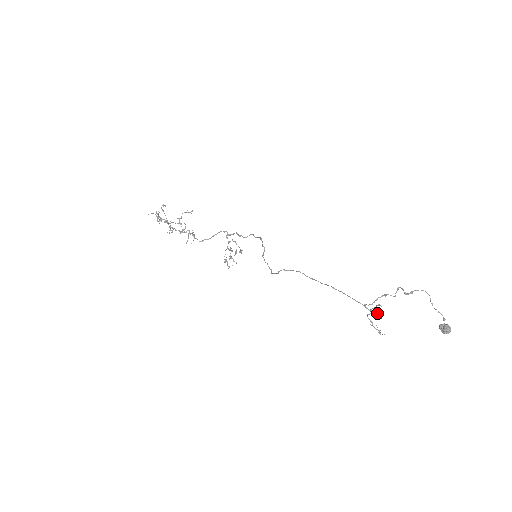
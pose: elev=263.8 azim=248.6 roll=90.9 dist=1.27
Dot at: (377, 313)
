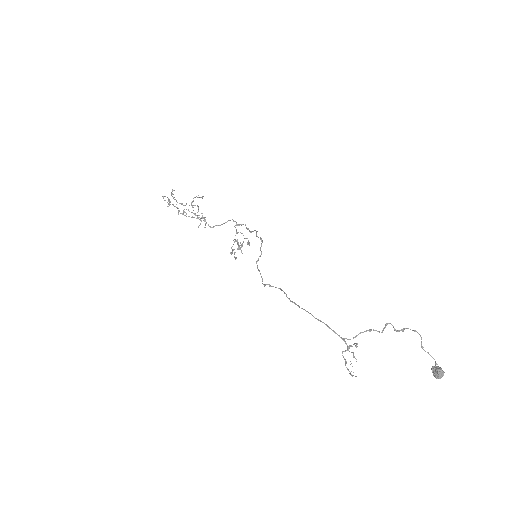
Dot at: occluded
